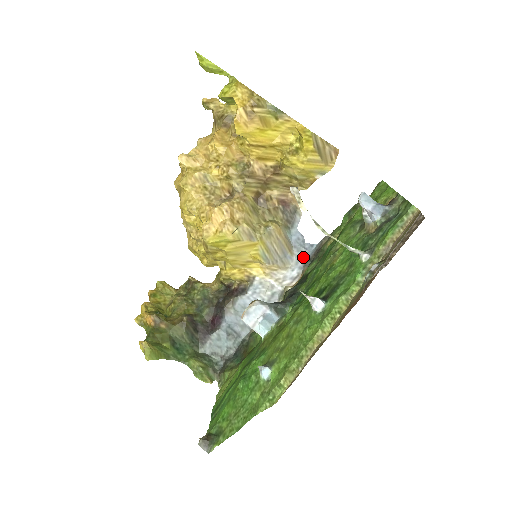
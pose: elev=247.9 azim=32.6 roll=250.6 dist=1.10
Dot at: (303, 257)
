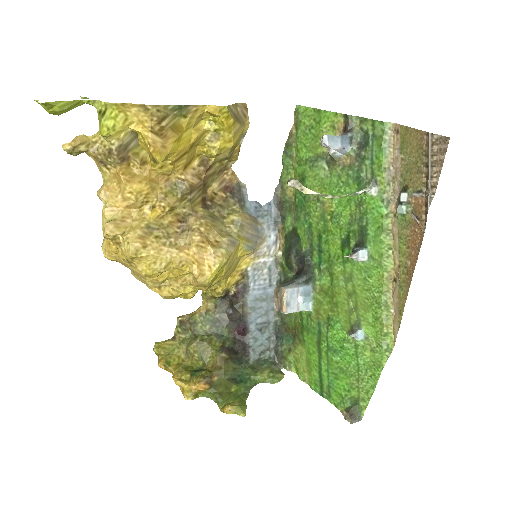
Dot at: (270, 219)
